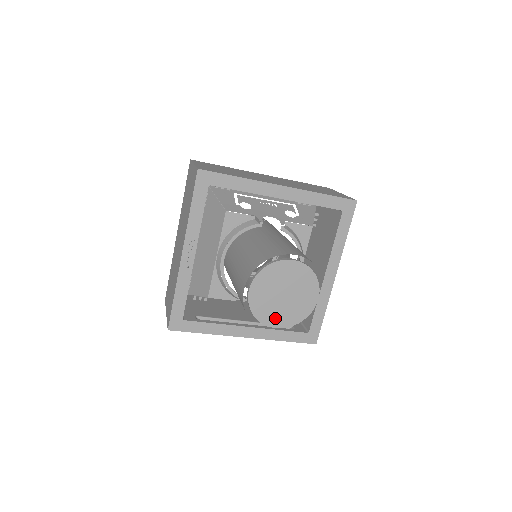
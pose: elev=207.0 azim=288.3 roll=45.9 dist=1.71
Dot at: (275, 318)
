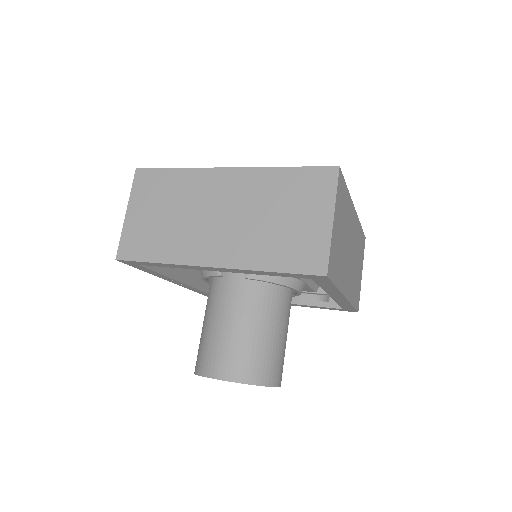
Dot at: occluded
